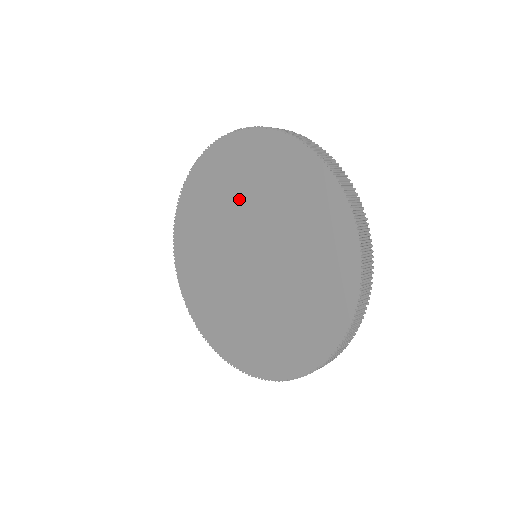
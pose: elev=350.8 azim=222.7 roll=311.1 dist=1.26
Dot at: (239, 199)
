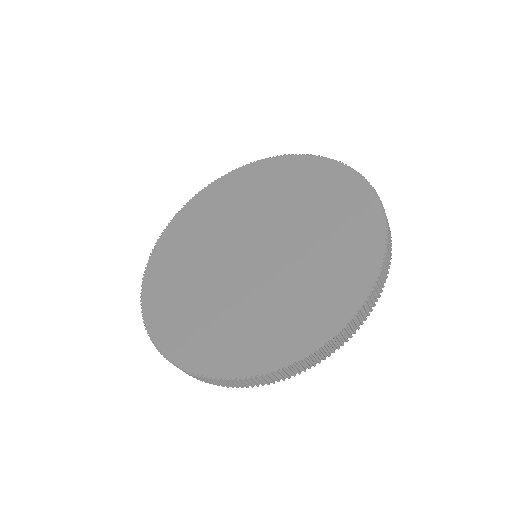
Dot at: (226, 219)
